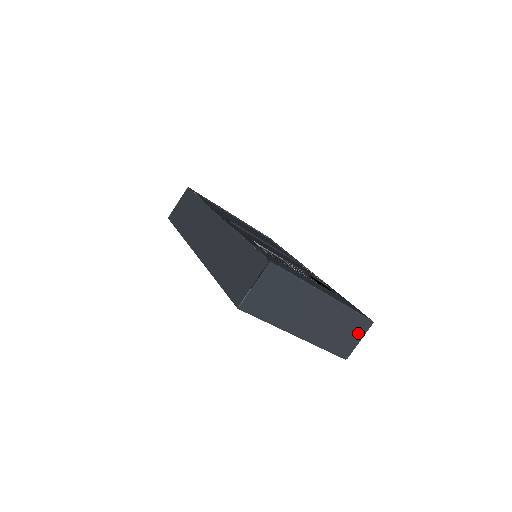
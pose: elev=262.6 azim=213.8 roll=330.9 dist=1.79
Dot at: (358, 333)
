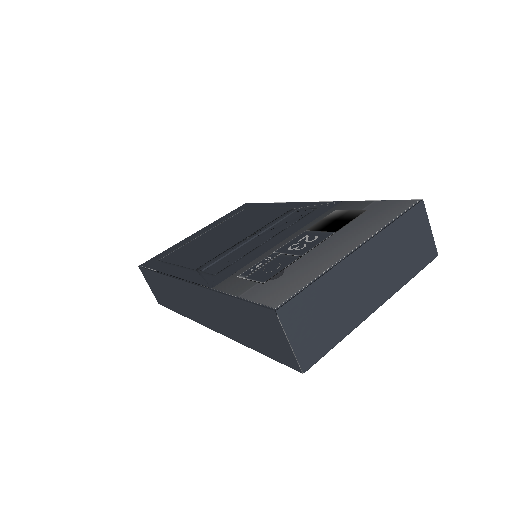
Dot at: (421, 227)
